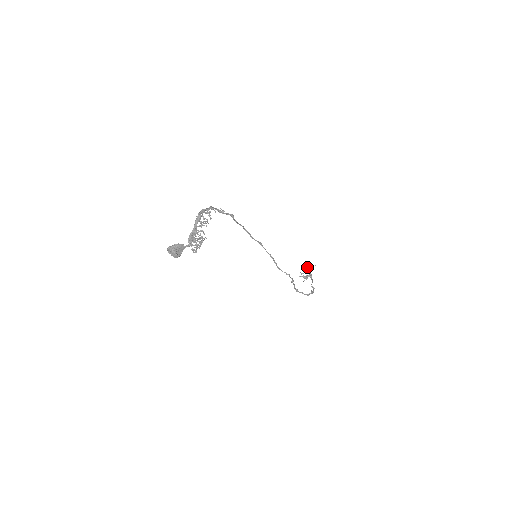
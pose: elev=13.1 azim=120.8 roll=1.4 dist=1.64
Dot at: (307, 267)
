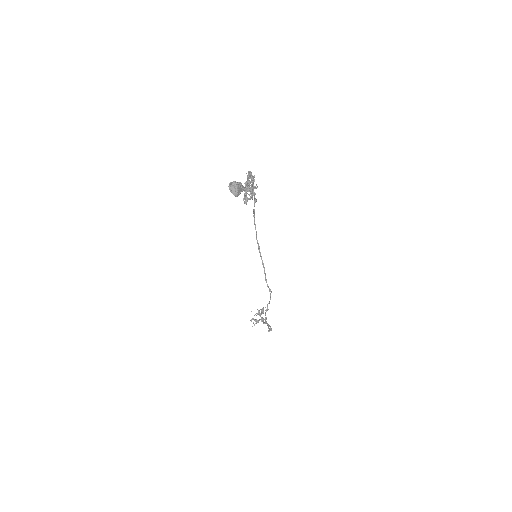
Dot at: (261, 309)
